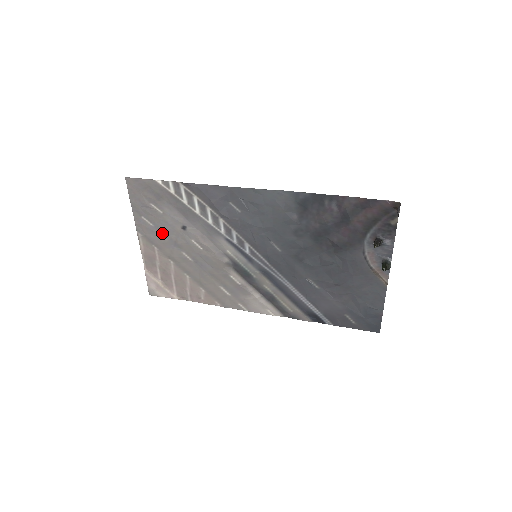
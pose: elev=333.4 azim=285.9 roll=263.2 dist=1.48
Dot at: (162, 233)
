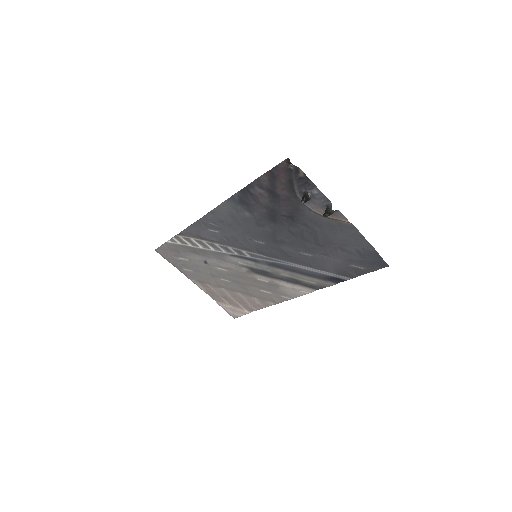
Dot at: (200, 273)
